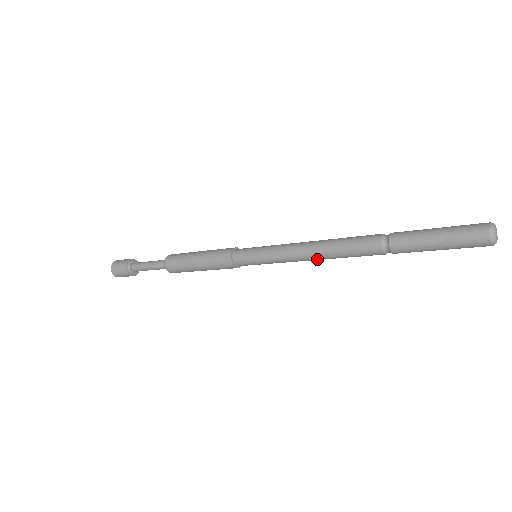
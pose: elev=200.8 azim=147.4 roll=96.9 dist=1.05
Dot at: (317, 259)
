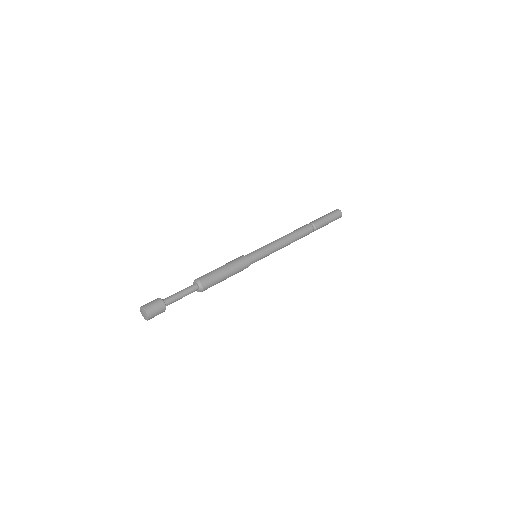
Dot at: (289, 242)
